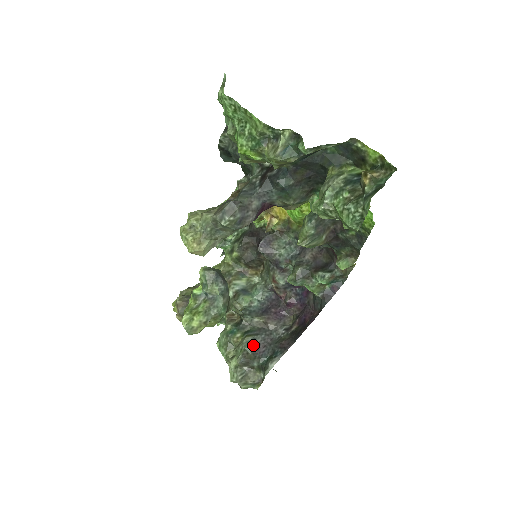
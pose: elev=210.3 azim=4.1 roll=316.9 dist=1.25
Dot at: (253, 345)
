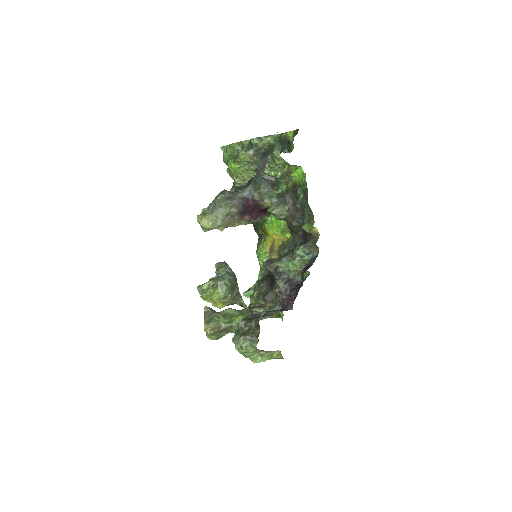
Dot at: (254, 316)
